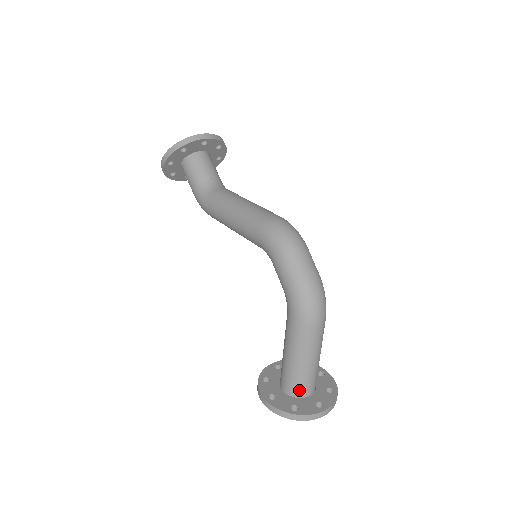
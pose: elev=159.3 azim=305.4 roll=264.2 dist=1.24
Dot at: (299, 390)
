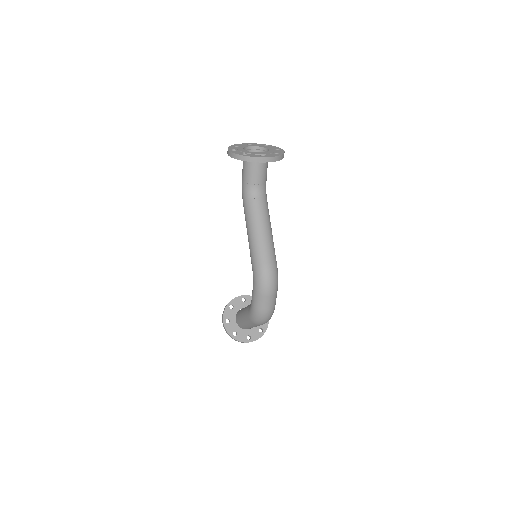
Dot at: (242, 327)
